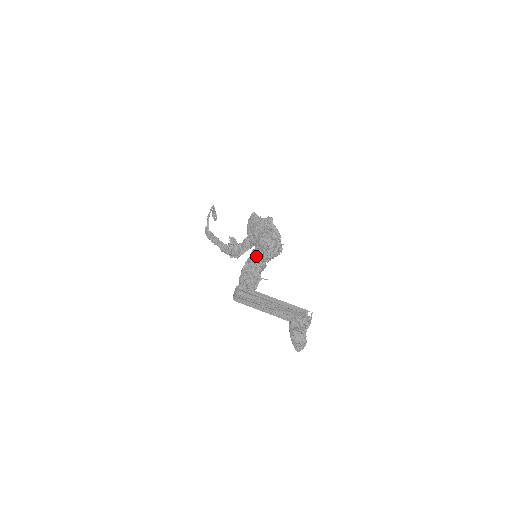
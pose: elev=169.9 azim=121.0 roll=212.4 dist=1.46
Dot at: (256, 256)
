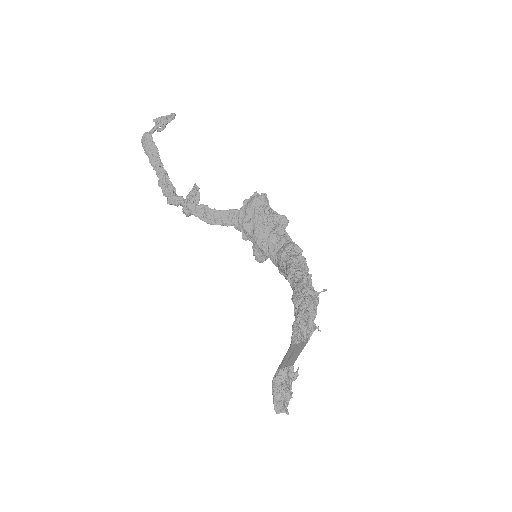
Dot at: (314, 290)
